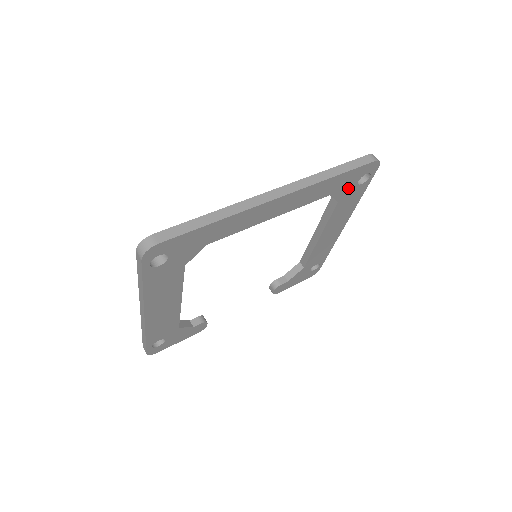
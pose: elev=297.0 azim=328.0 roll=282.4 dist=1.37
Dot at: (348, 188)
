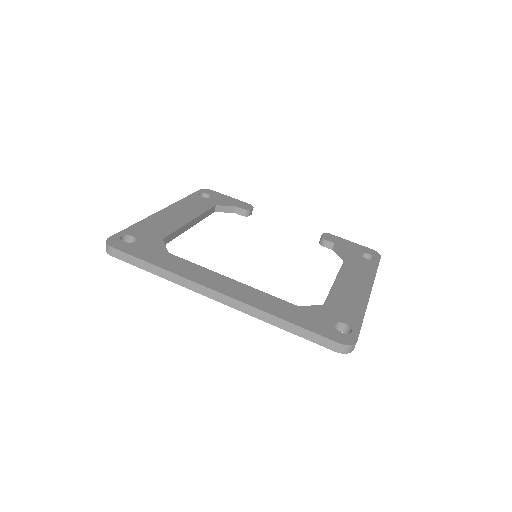
Dot at: occluded
